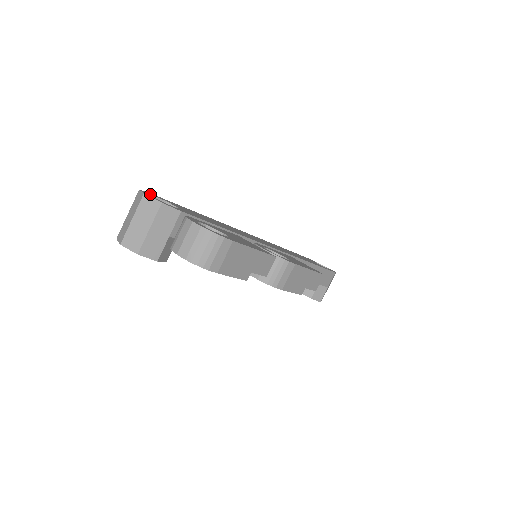
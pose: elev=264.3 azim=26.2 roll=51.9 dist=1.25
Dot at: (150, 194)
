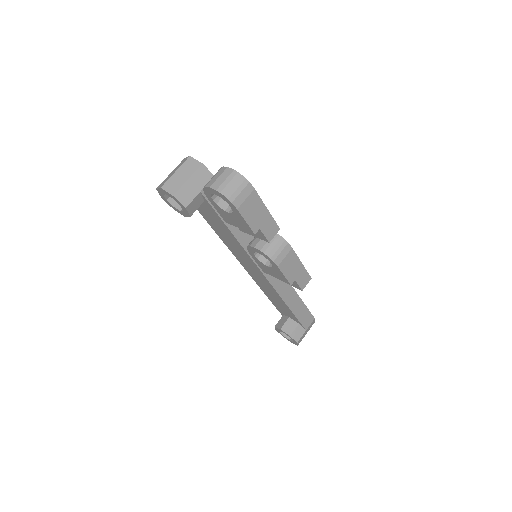
Dot at: occluded
